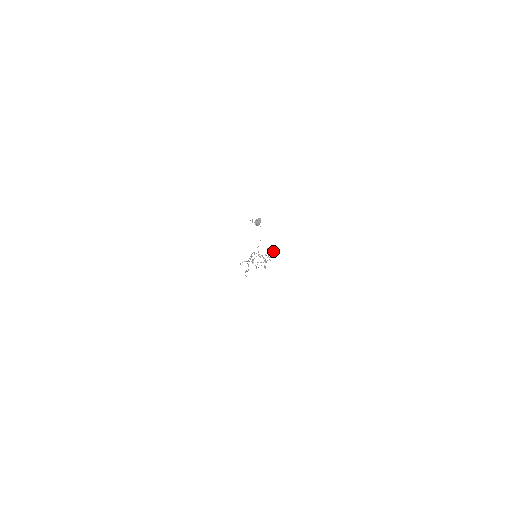
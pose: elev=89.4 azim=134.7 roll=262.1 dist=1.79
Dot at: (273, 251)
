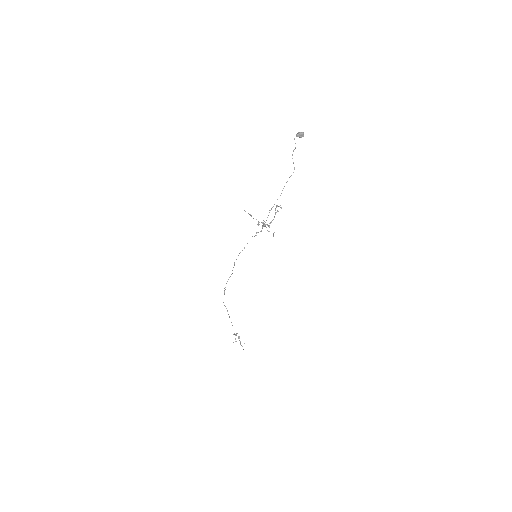
Dot at: (281, 207)
